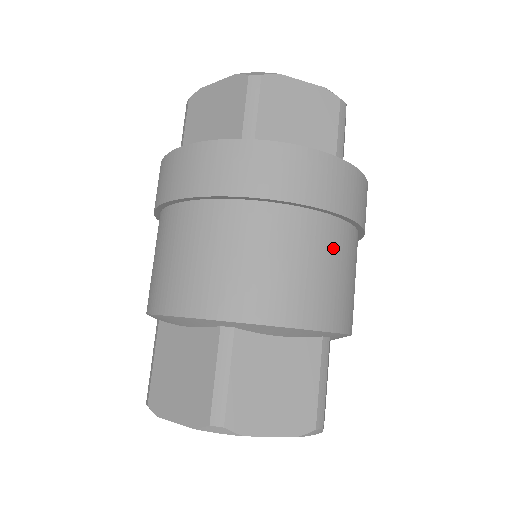
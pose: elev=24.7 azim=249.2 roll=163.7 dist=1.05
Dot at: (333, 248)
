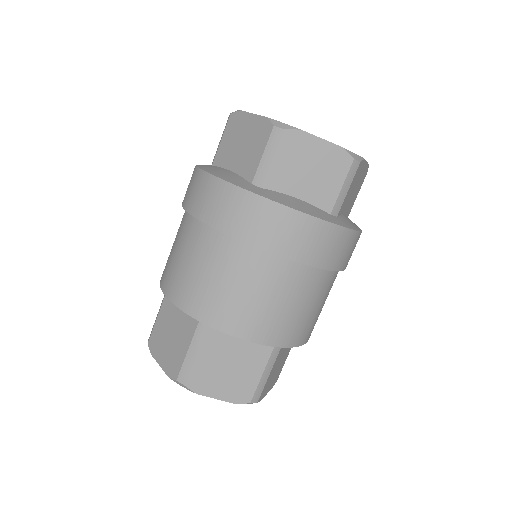
Dot at: (300, 289)
